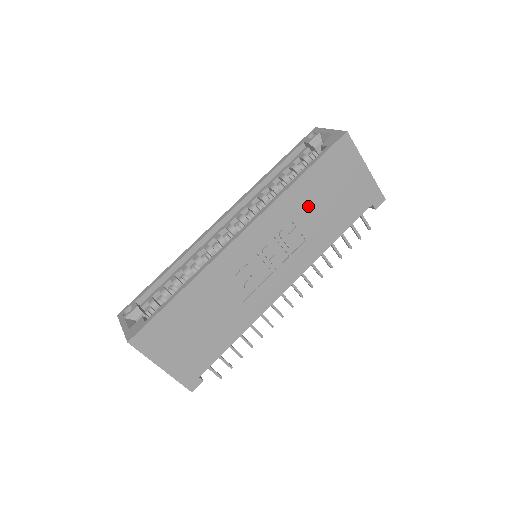
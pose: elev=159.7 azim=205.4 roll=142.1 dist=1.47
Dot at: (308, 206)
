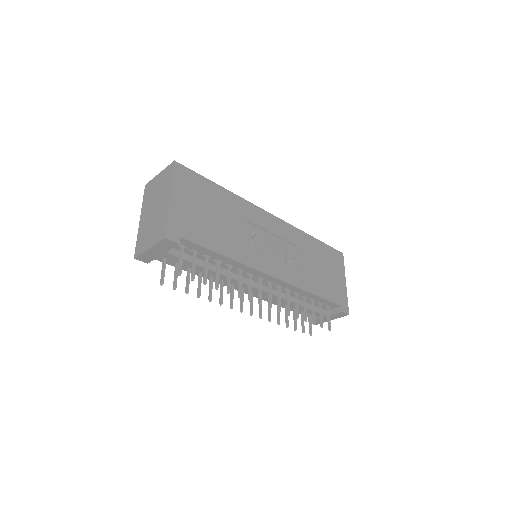
Dot at: (310, 255)
